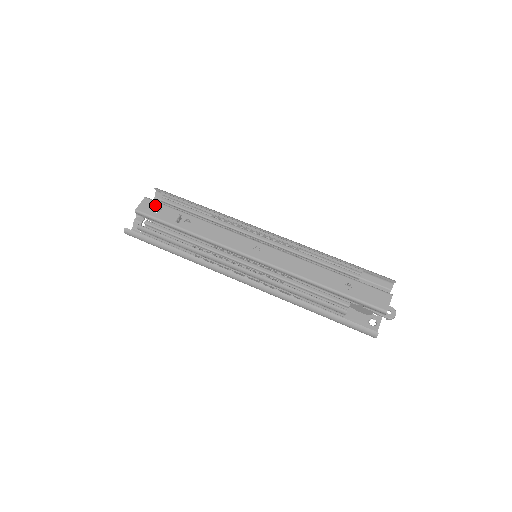
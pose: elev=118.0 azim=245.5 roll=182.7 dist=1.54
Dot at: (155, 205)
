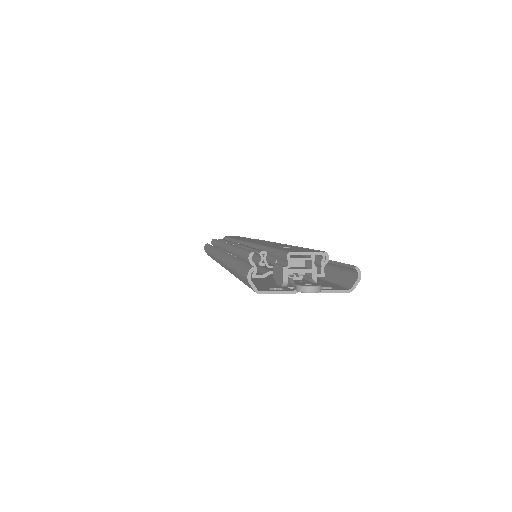
Dot at: occluded
